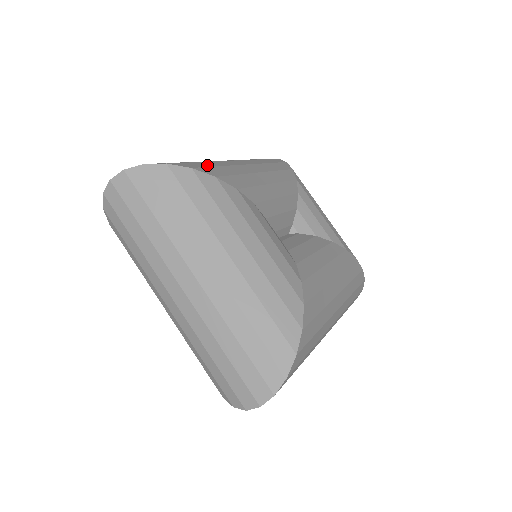
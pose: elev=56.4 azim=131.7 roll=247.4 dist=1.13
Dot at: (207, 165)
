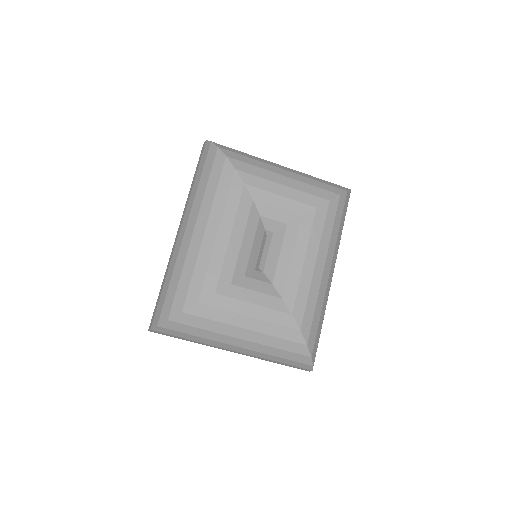
Dot at: (186, 286)
